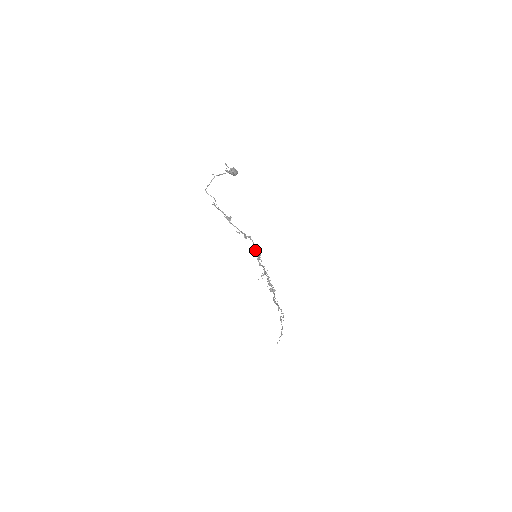
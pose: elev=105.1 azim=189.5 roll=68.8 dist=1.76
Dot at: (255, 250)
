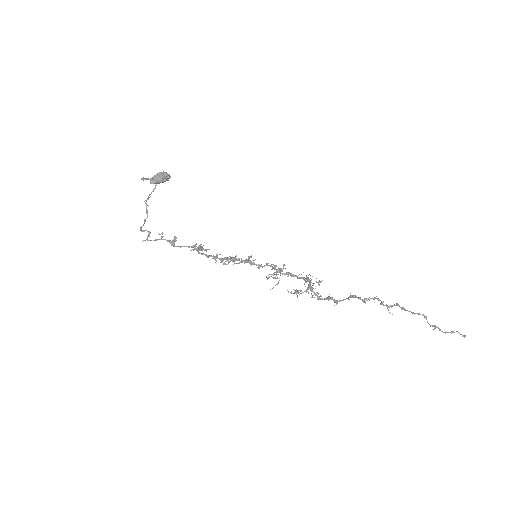
Dot at: (217, 258)
